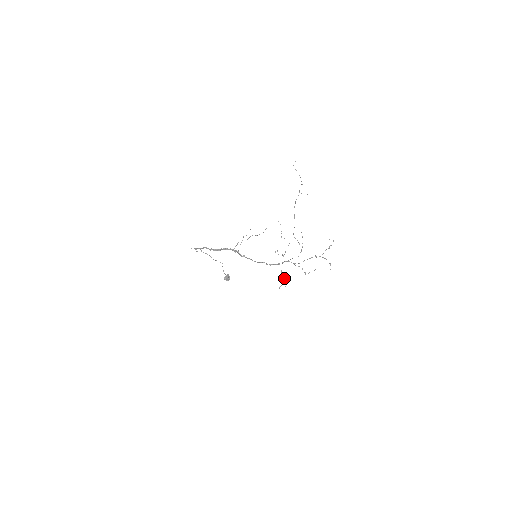
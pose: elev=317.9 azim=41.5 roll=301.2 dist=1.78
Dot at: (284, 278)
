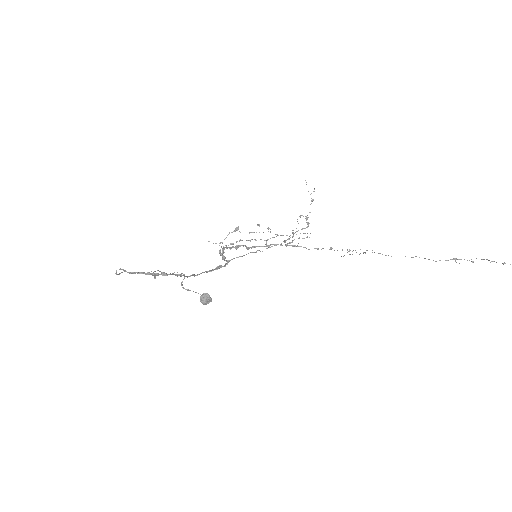
Dot at: occluded
